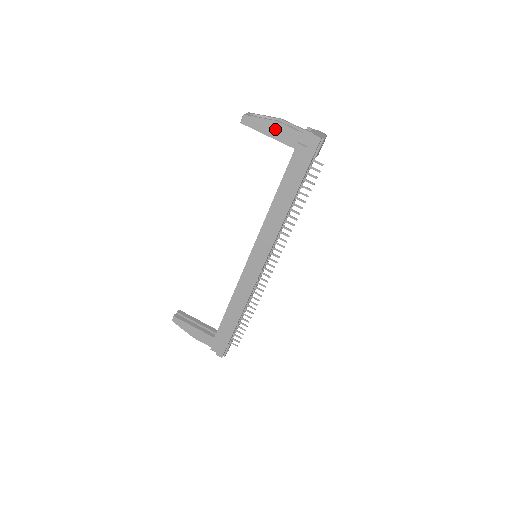
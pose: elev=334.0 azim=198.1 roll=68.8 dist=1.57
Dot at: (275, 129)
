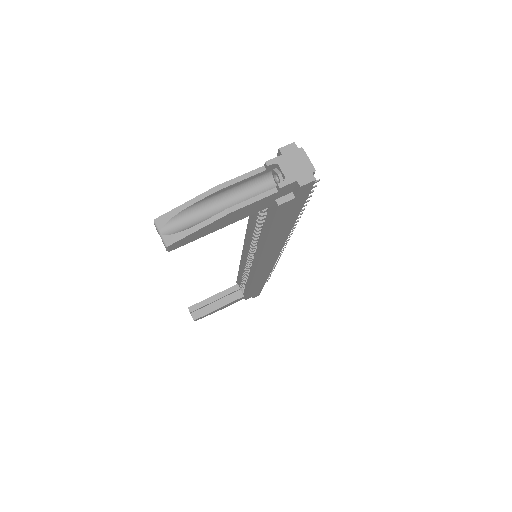
Dot at: (230, 218)
